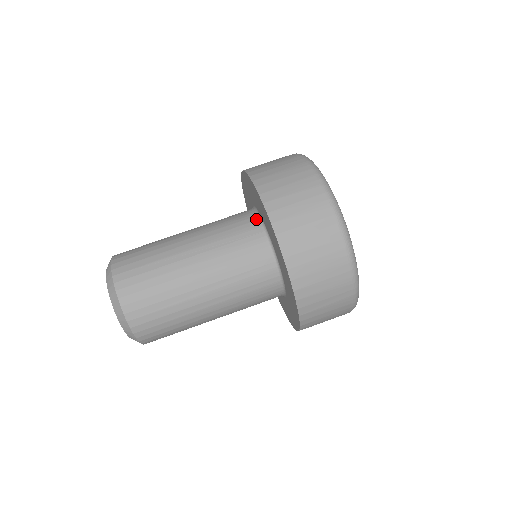
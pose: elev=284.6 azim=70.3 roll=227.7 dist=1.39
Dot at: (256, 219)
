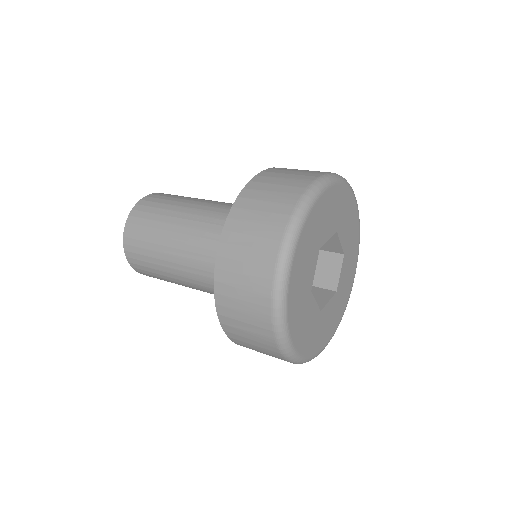
Dot at: occluded
